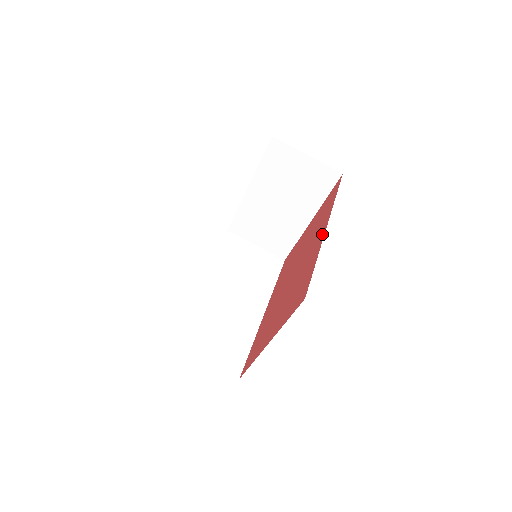
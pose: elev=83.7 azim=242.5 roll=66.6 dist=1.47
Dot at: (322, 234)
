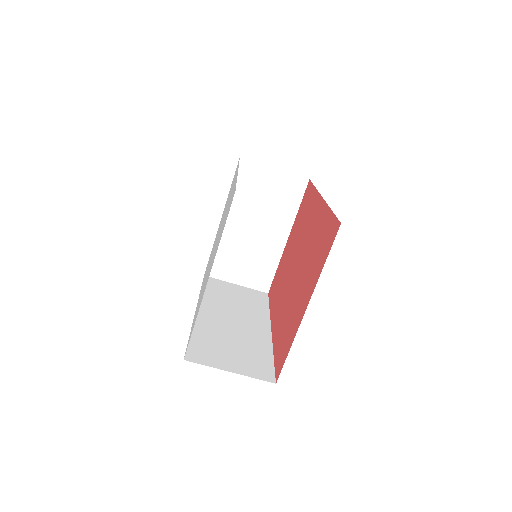
Dot at: (320, 204)
